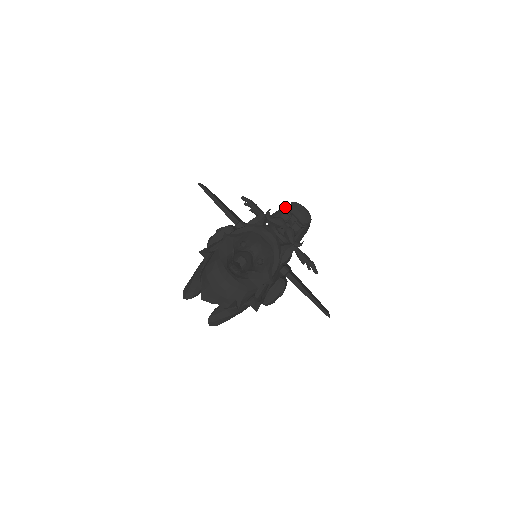
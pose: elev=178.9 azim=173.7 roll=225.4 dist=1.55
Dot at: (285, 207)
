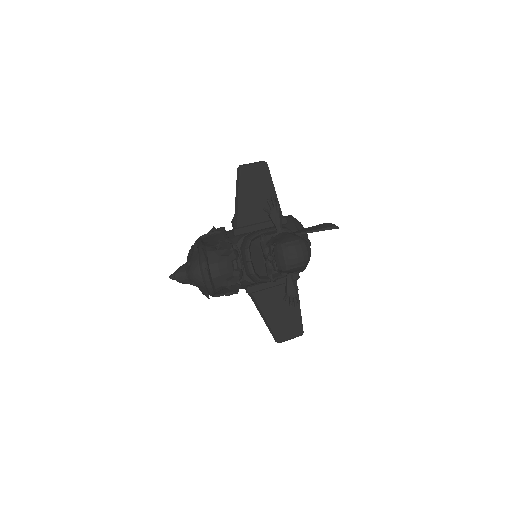
Dot at: (276, 241)
